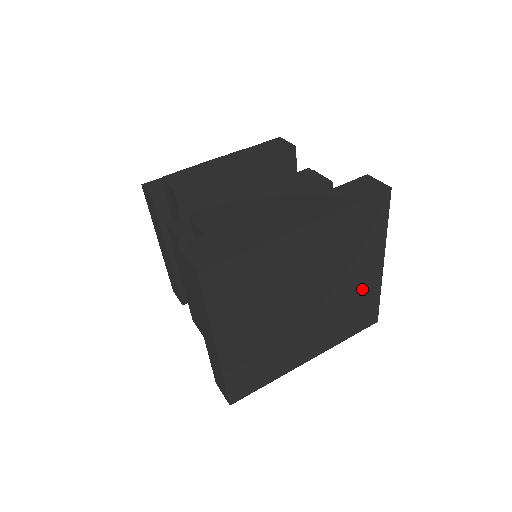
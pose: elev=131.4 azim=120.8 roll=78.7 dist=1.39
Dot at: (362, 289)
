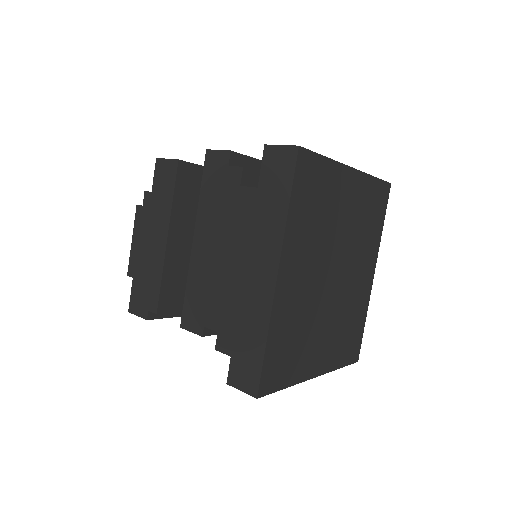
Dot at: (358, 201)
